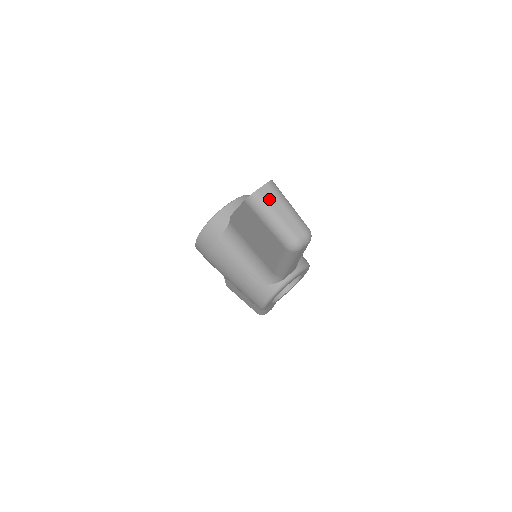
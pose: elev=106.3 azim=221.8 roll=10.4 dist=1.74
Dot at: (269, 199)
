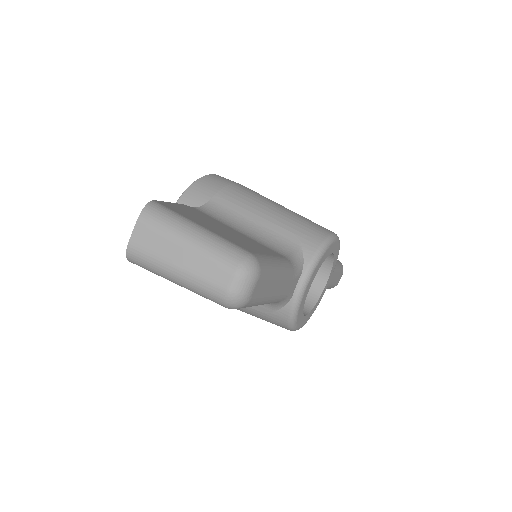
Dot at: (153, 247)
